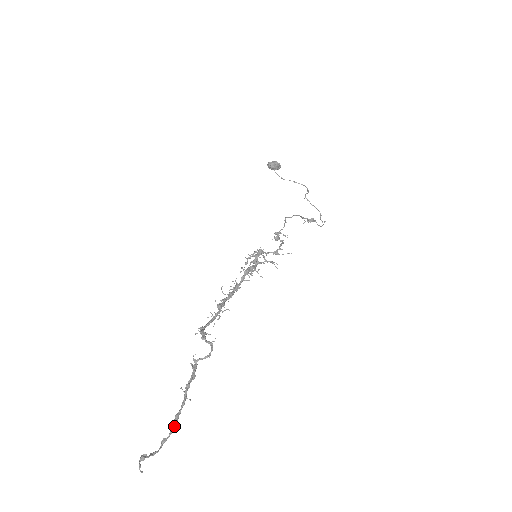
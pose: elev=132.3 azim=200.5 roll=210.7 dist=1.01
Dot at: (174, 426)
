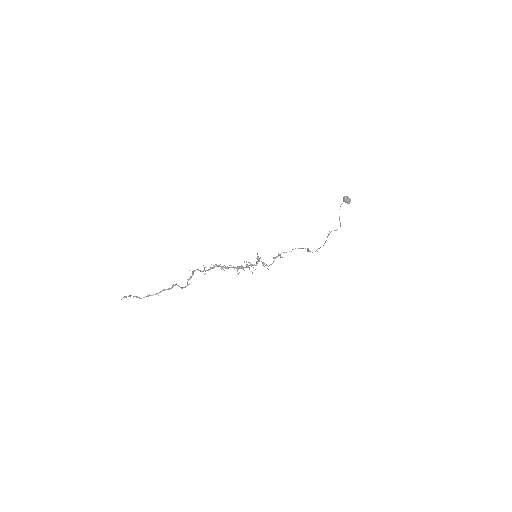
Dot at: occluded
